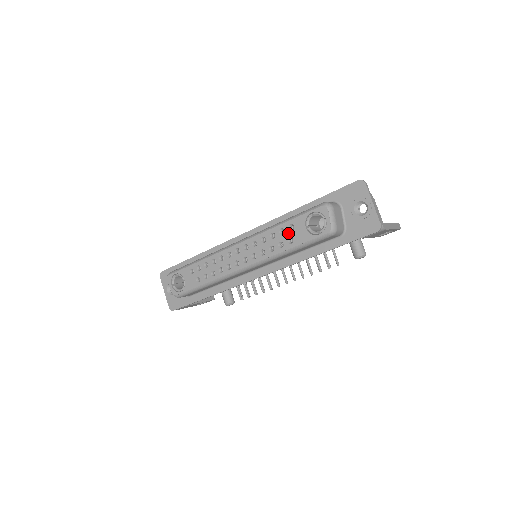
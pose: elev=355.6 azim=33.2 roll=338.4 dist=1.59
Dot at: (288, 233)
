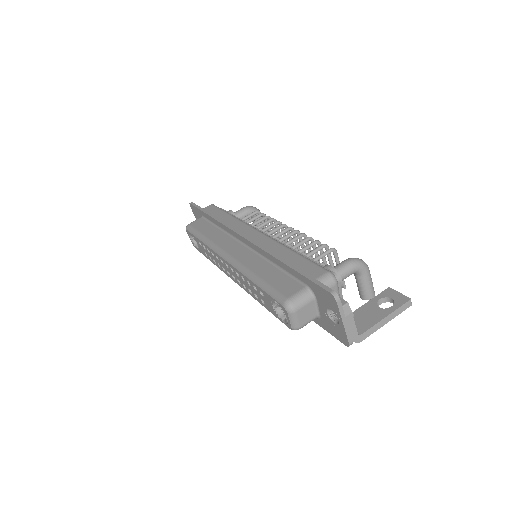
Dot at: (260, 295)
